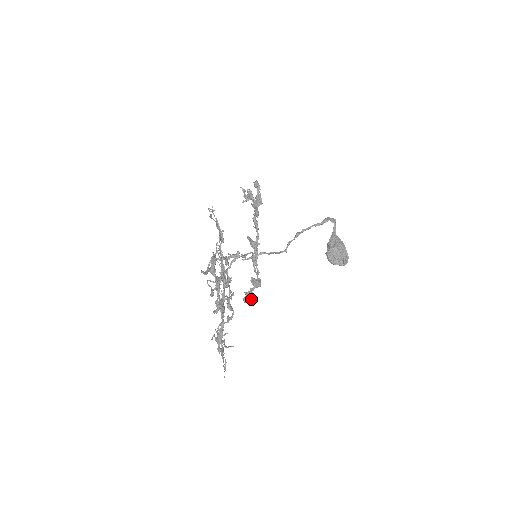
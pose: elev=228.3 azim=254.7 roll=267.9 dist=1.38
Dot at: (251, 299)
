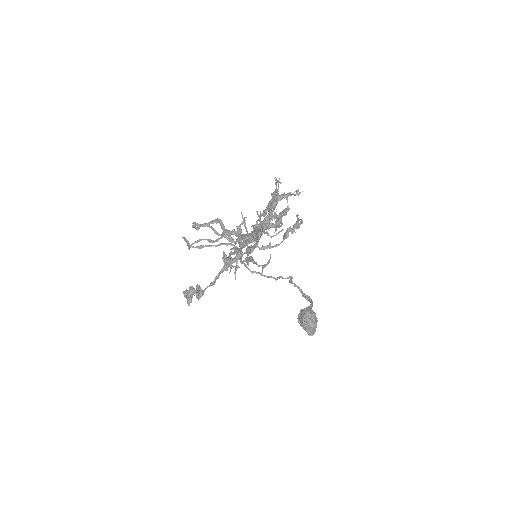
Dot at: (191, 297)
